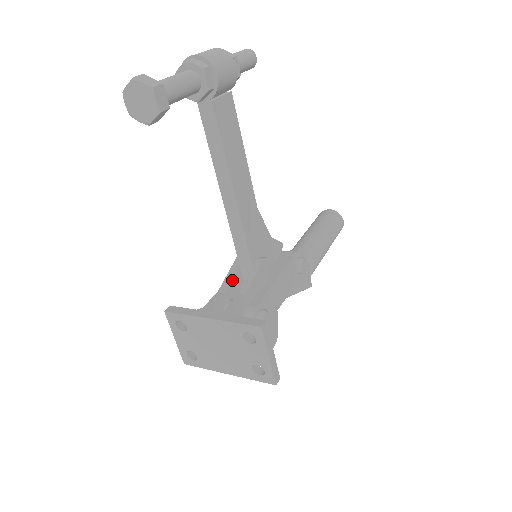
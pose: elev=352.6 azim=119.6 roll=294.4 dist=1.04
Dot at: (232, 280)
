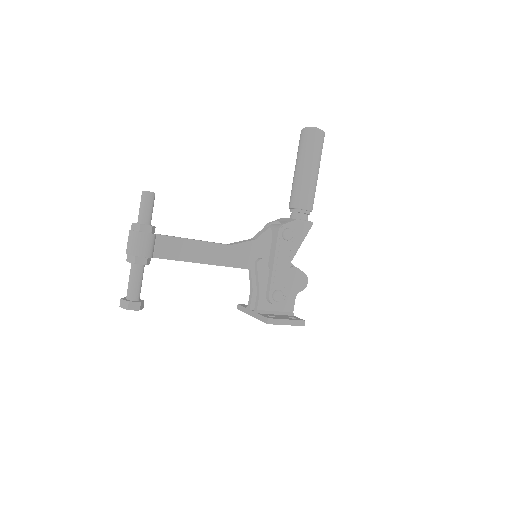
Dot at: (252, 280)
